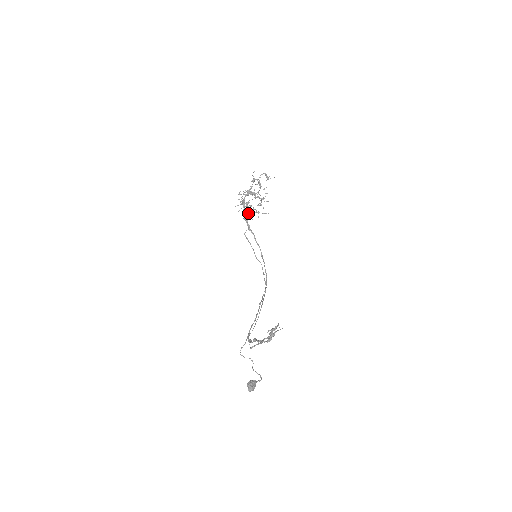
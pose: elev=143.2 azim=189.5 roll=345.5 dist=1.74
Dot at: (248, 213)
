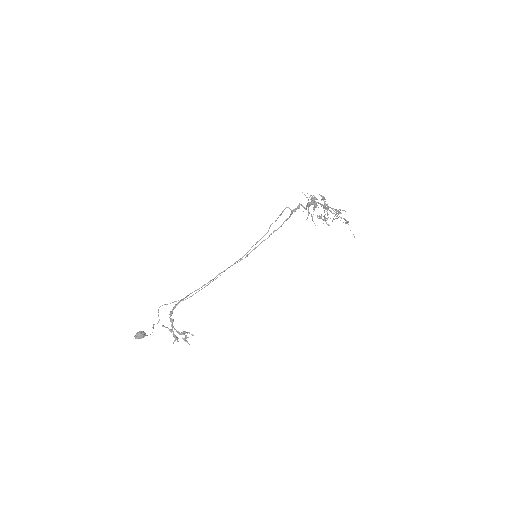
Dot at: (306, 208)
